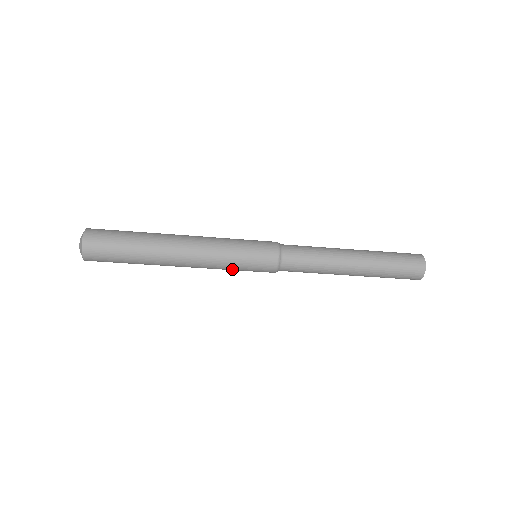
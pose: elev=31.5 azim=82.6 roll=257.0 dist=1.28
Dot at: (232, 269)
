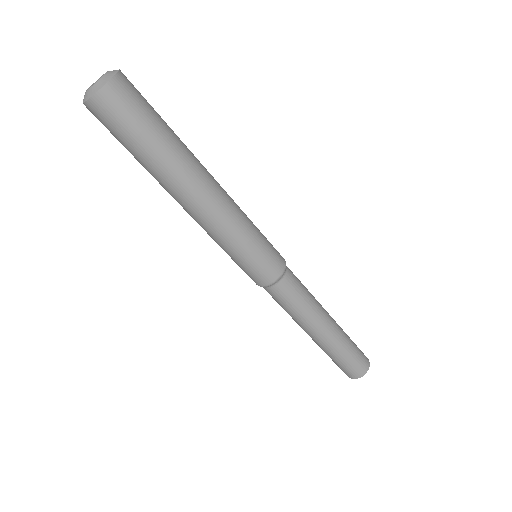
Dot at: (244, 244)
